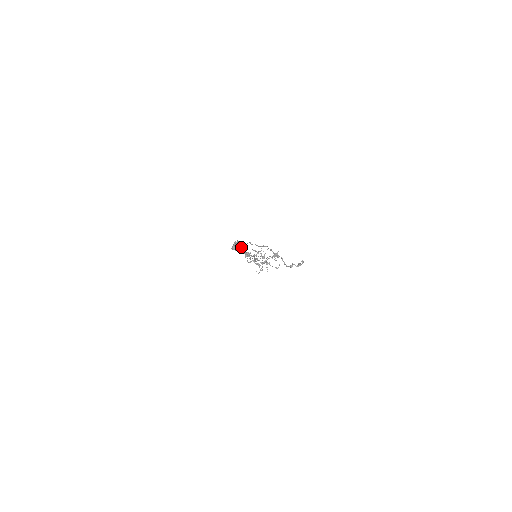
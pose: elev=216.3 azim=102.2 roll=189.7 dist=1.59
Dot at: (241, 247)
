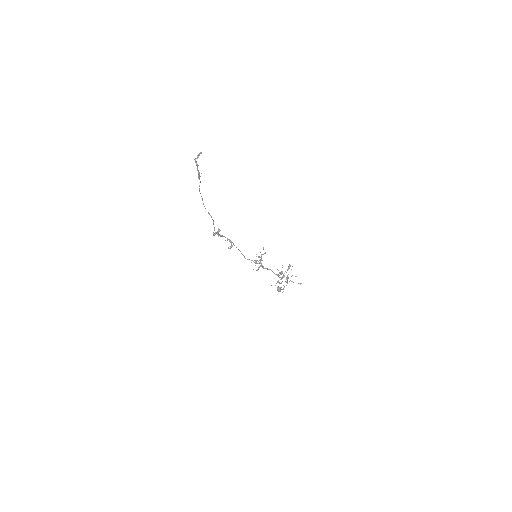
Dot at: (233, 244)
